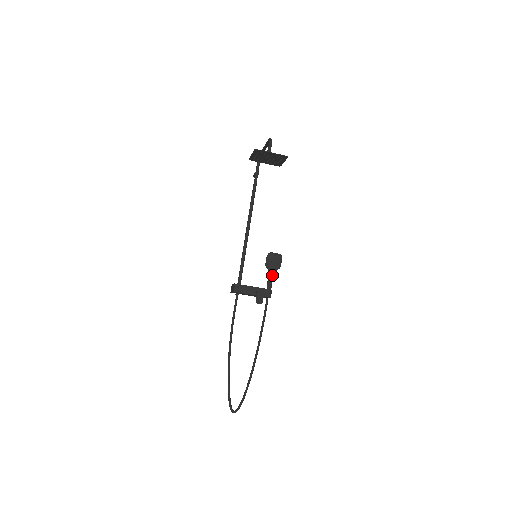
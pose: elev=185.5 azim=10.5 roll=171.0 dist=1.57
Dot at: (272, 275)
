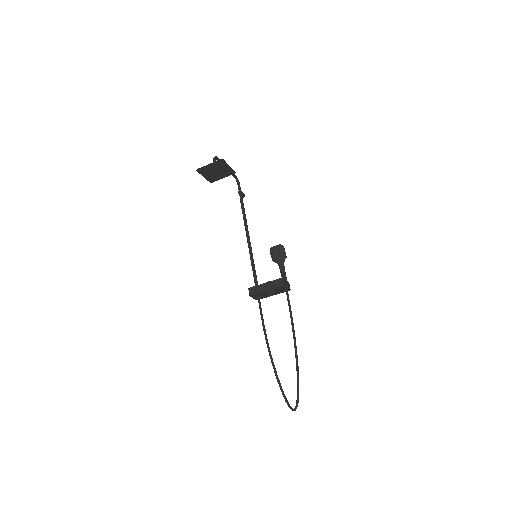
Dot at: (282, 266)
